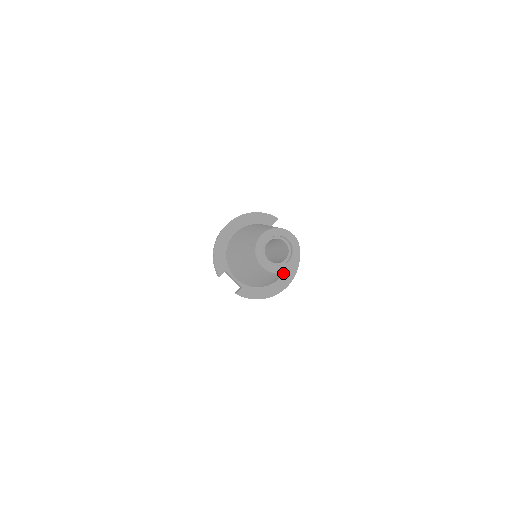
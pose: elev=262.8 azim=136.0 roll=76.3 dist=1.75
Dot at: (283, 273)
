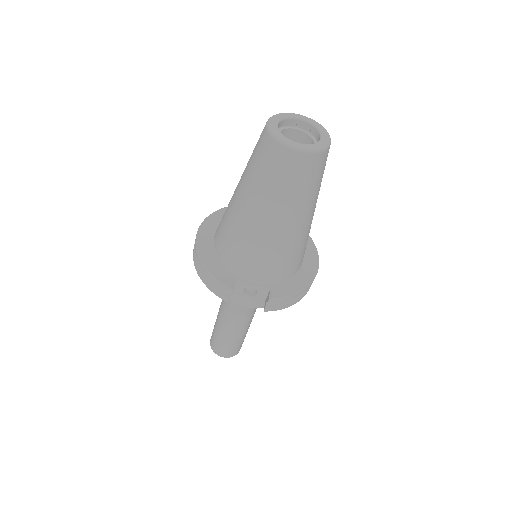
Dot at: (324, 157)
